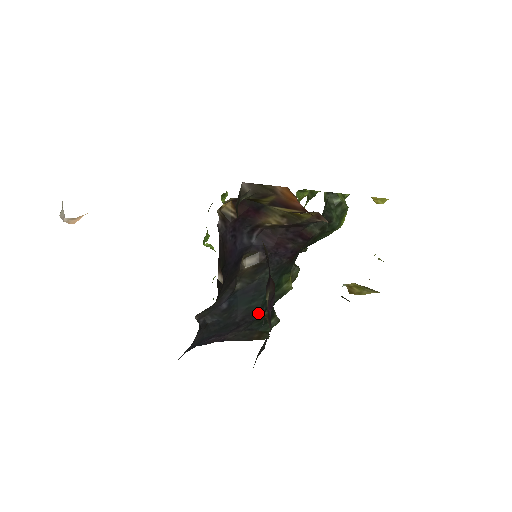
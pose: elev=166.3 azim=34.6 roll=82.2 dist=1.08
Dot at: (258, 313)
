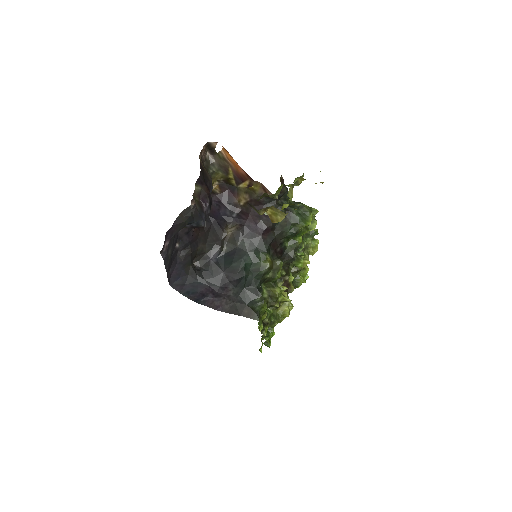
Dot at: (238, 273)
